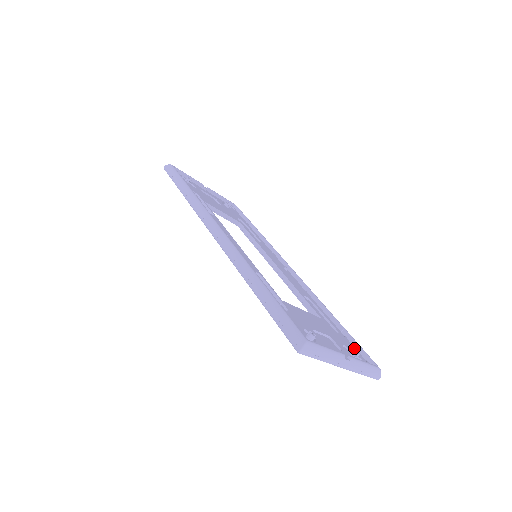
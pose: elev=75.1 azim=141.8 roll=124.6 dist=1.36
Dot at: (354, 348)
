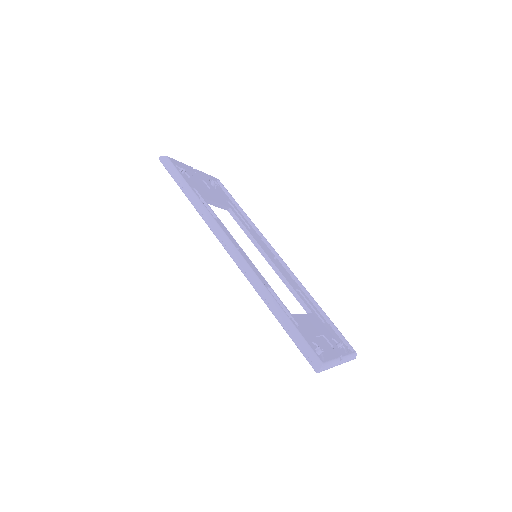
Dot at: (337, 335)
